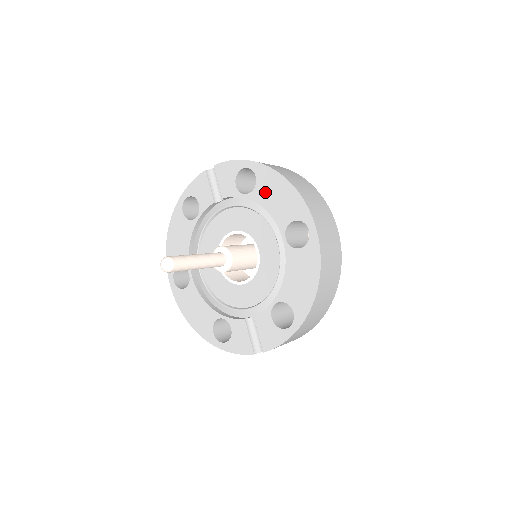
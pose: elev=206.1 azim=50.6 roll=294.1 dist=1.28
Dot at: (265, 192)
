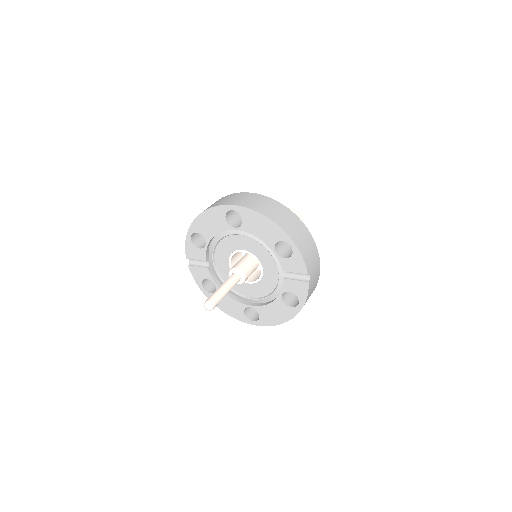
Dot at: (206, 230)
